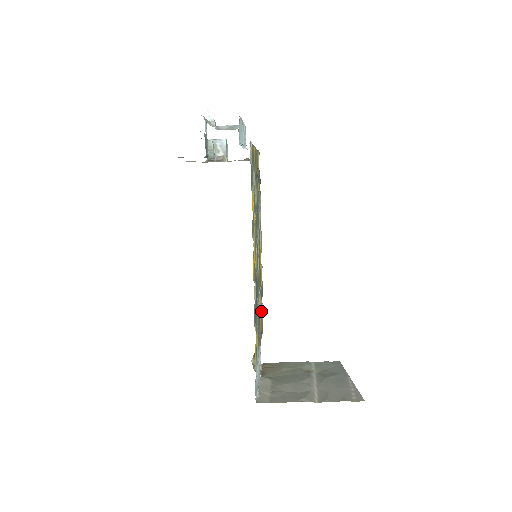
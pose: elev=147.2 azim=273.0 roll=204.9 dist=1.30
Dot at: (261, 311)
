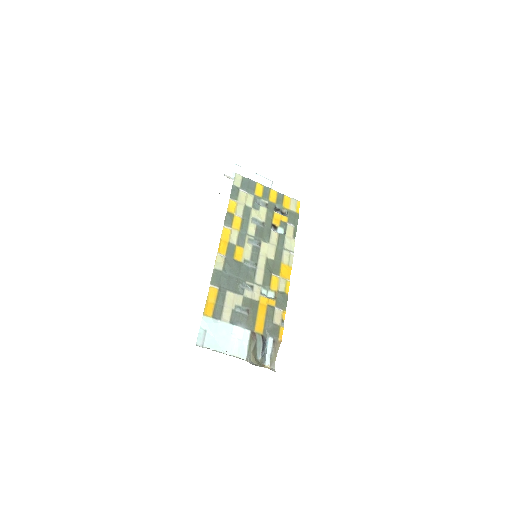
Dot at: (269, 310)
